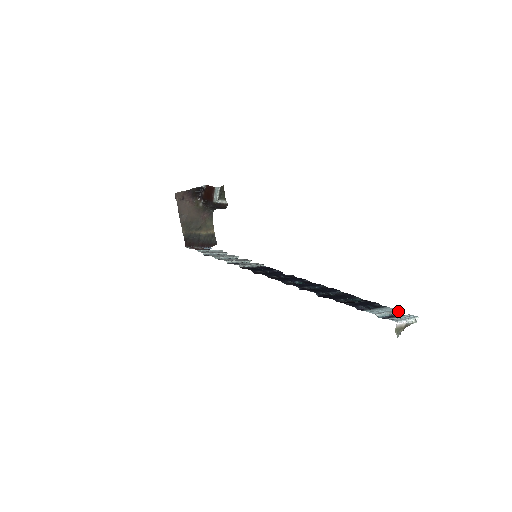
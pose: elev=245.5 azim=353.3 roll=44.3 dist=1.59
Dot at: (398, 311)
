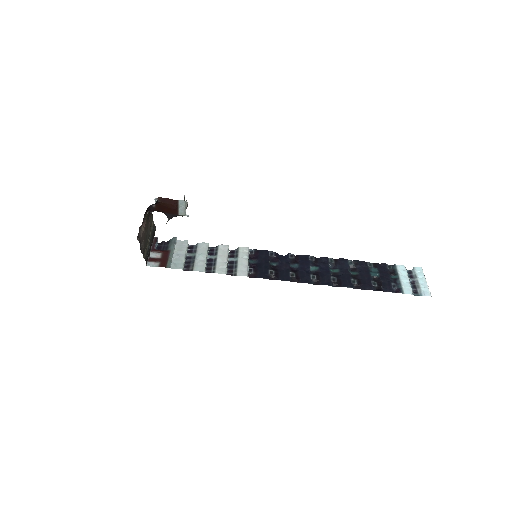
Dot at: (405, 267)
